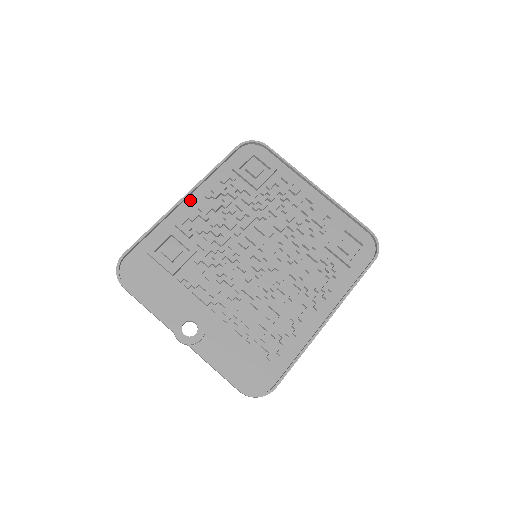
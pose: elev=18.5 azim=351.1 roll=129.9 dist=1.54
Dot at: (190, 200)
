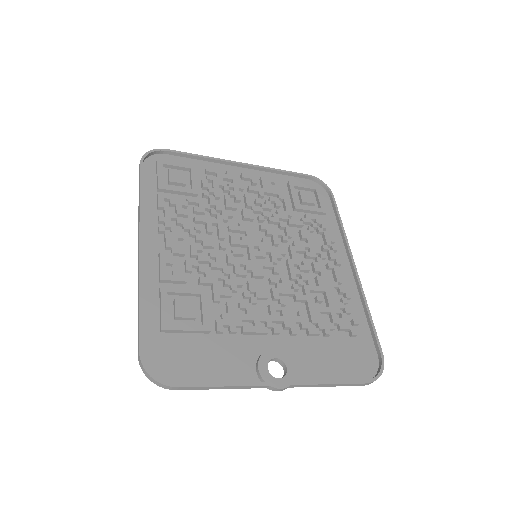
Dot at: (147, 246)
